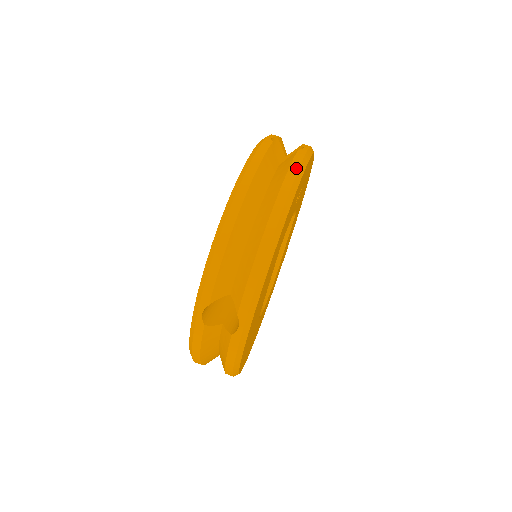
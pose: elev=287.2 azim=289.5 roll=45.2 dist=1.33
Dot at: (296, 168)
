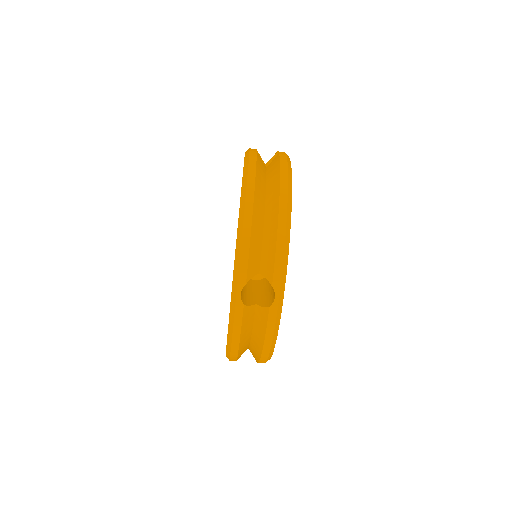
Dot at: (285, 163)
